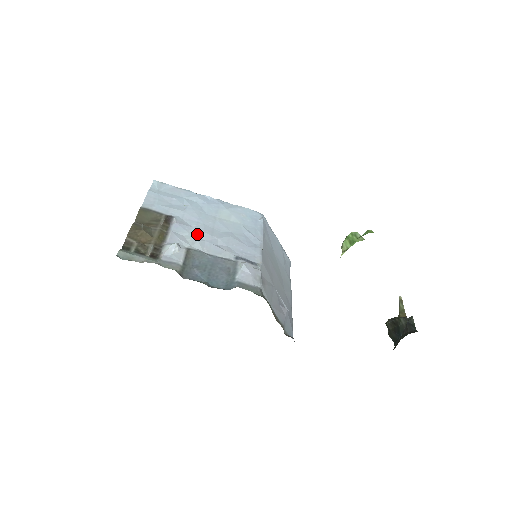
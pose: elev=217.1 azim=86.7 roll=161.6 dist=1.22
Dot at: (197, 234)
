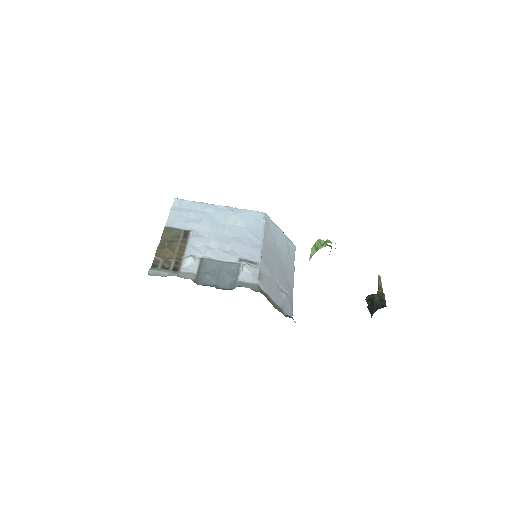
Dot at: (209, 244)
